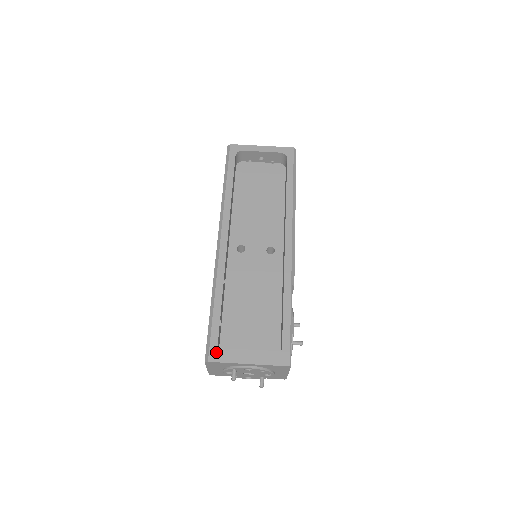
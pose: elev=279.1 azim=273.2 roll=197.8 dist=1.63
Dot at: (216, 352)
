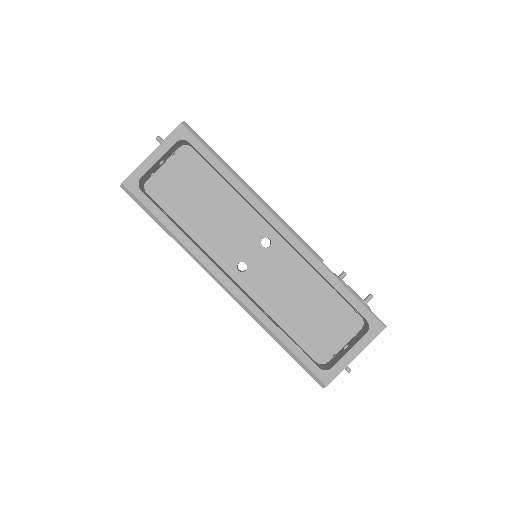
Dot at: (324, 374)
